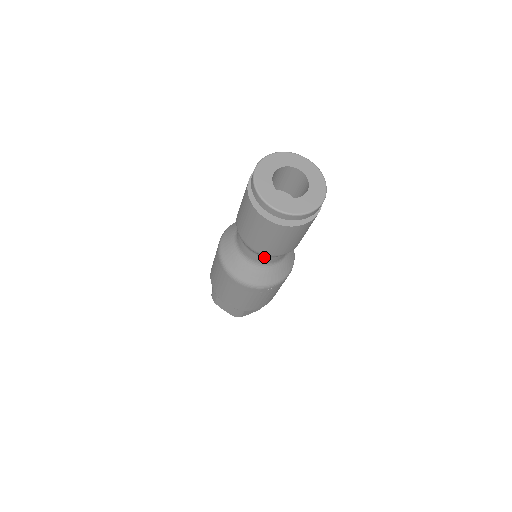
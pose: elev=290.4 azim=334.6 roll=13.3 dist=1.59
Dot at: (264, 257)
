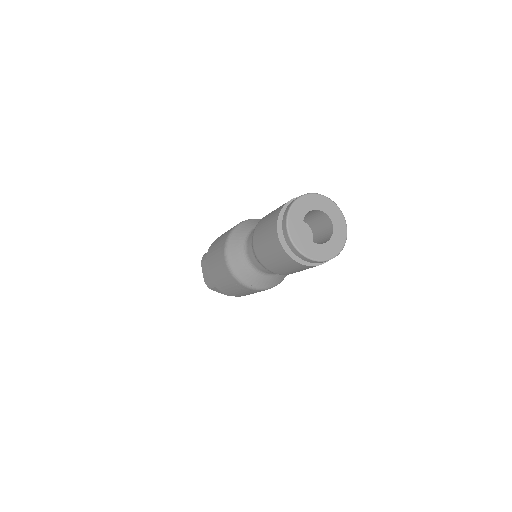
Dot at: occluded
